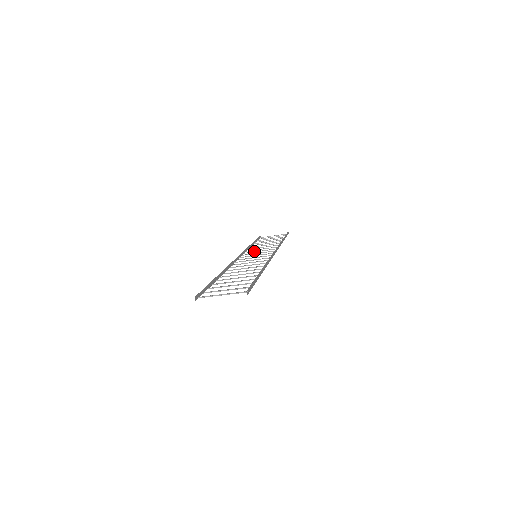
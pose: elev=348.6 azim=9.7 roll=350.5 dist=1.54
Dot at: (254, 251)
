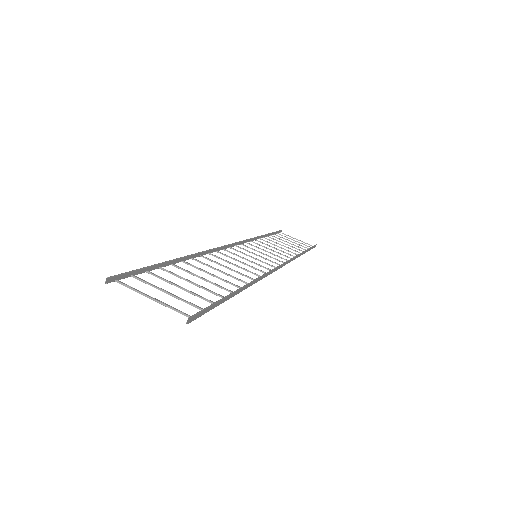
Dot at: occluded
